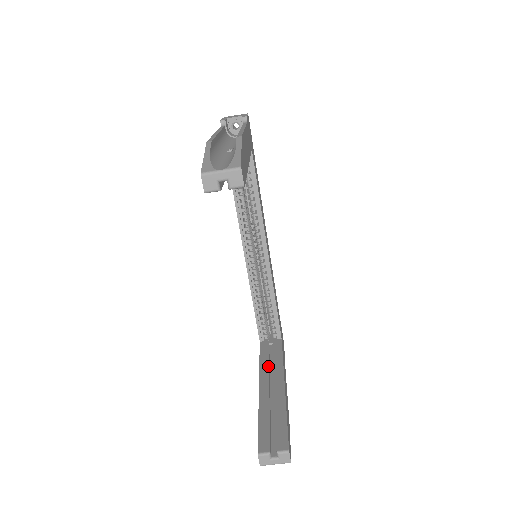
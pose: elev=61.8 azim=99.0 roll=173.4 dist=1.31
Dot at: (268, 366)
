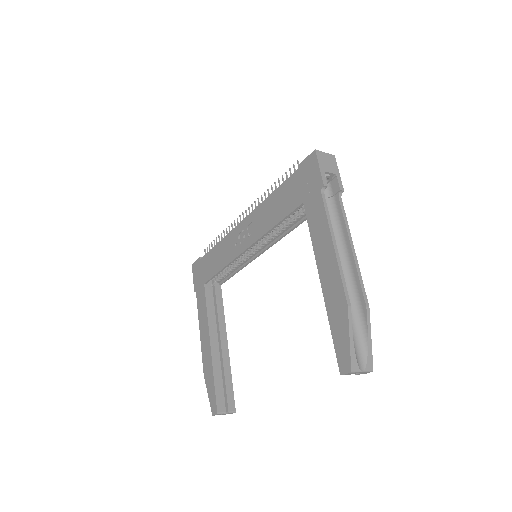
Dot at: (214, 320)
